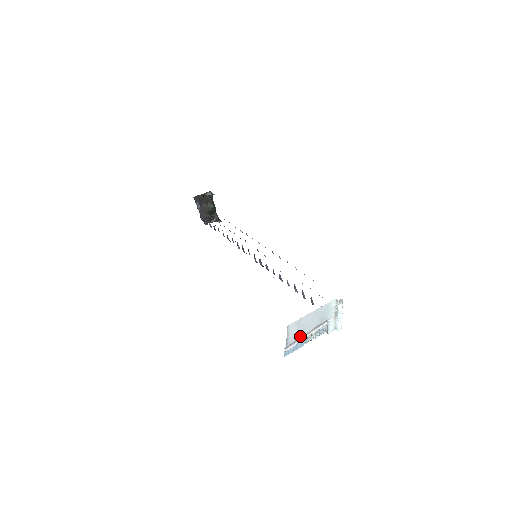
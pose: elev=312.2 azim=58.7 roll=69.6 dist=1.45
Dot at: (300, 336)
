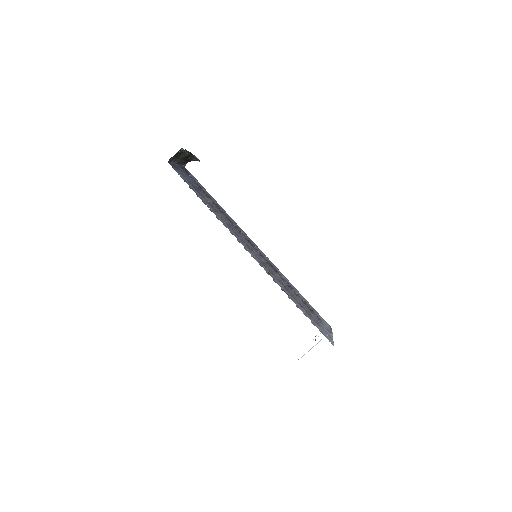
Dot at: occluded
